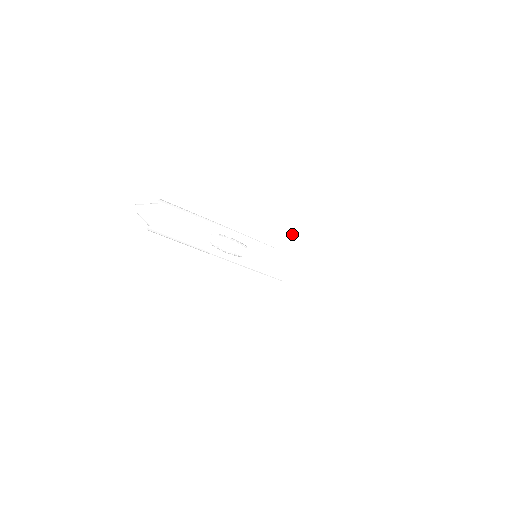
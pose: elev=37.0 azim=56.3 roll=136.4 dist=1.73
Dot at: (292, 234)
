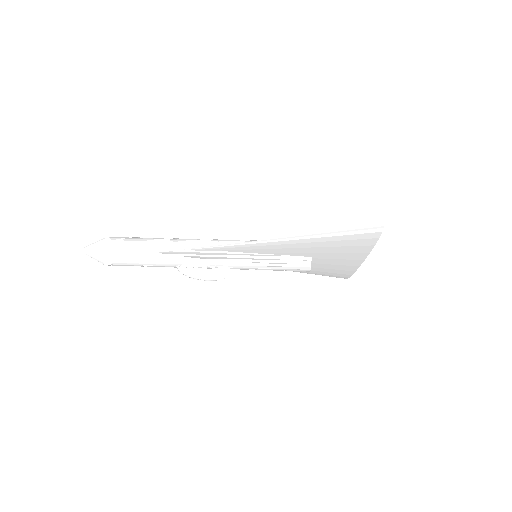
Dot at: (294, 247)
